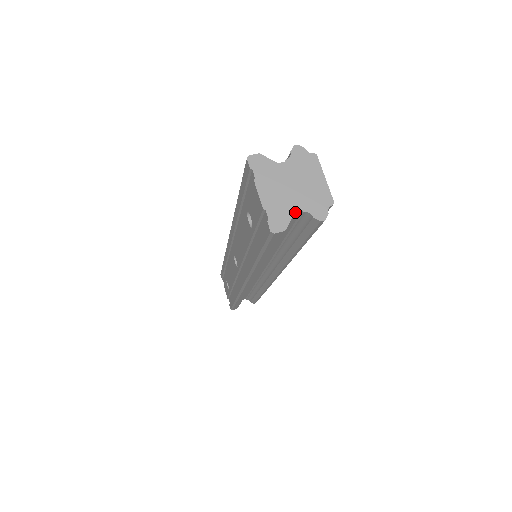
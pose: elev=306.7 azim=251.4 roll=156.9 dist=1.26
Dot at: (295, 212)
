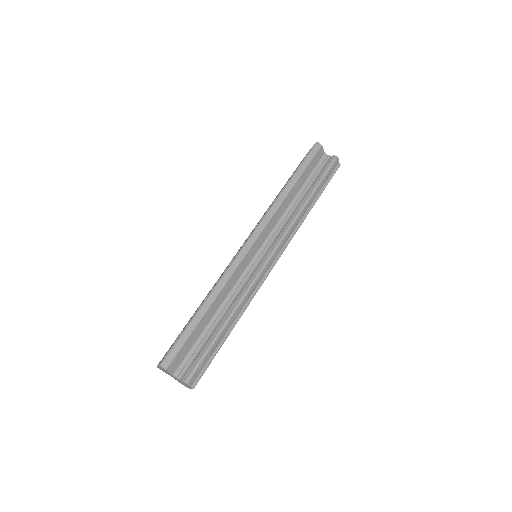
Dot at: occluded
